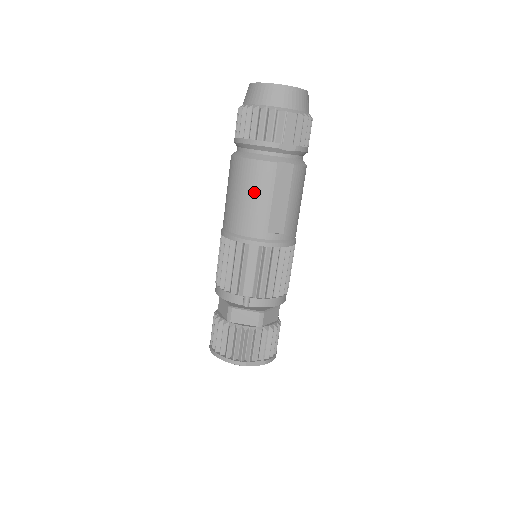
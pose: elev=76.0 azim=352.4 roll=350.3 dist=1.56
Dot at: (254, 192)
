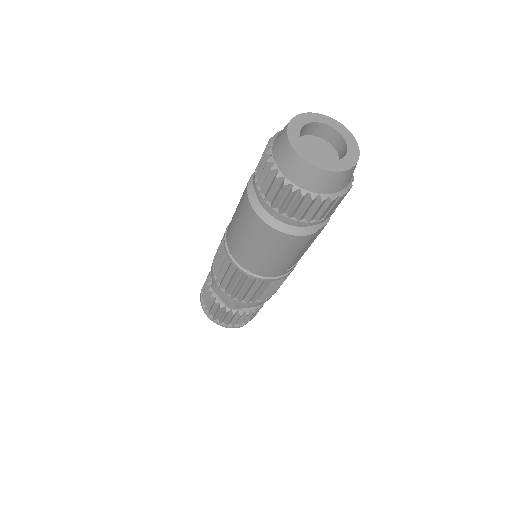
Dot at: (283, 254)
